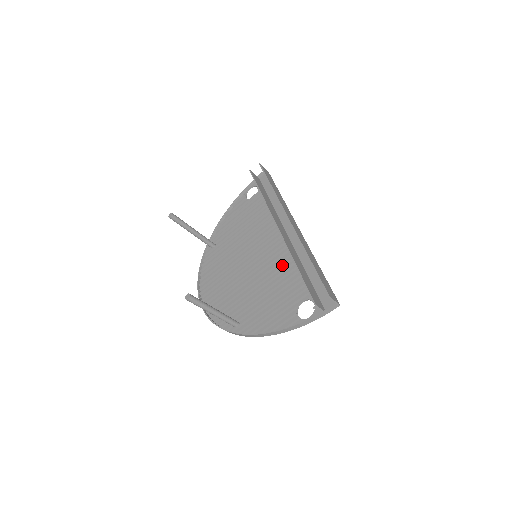
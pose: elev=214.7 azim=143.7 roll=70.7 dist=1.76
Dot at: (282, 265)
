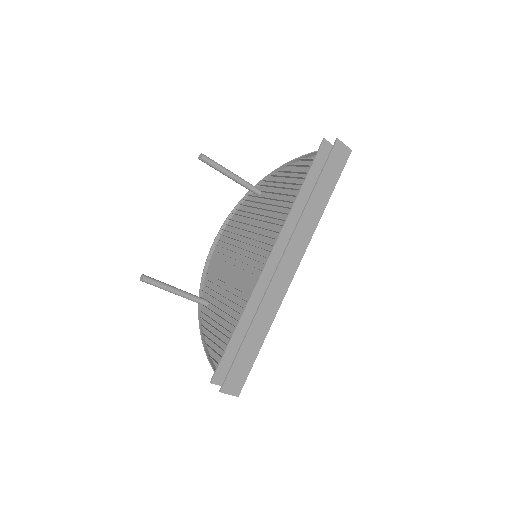
Dot at: occluded
